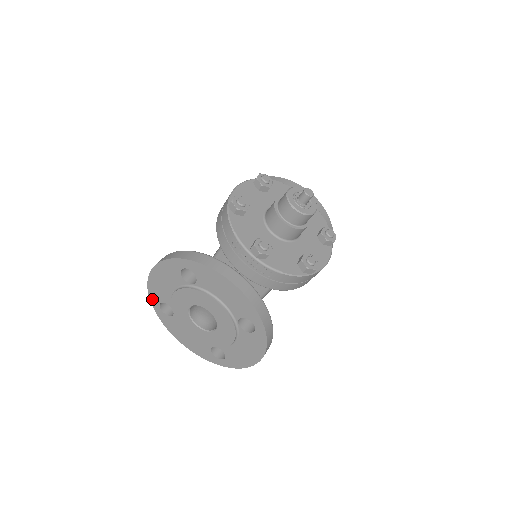
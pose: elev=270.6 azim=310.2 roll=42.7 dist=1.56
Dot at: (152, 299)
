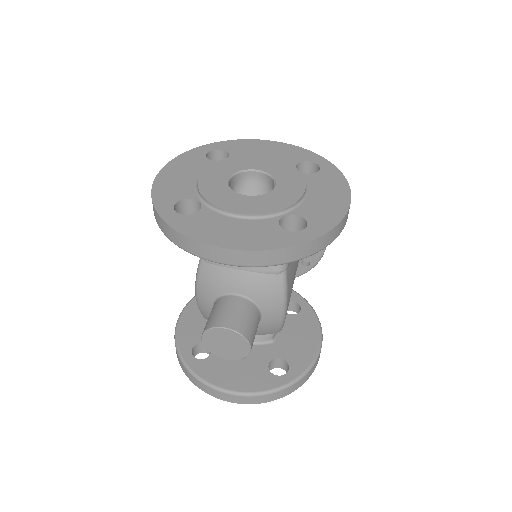
Dot at: (159, 205)
